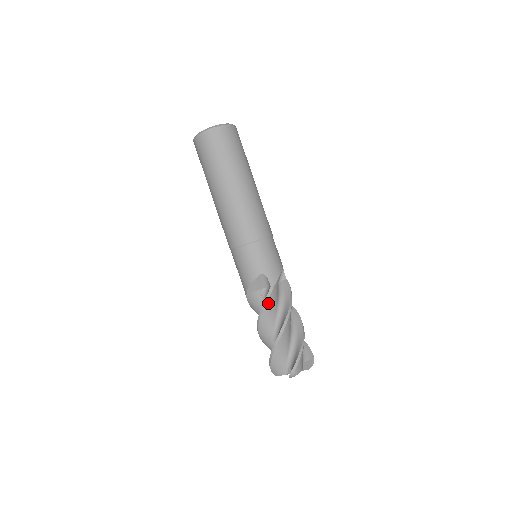
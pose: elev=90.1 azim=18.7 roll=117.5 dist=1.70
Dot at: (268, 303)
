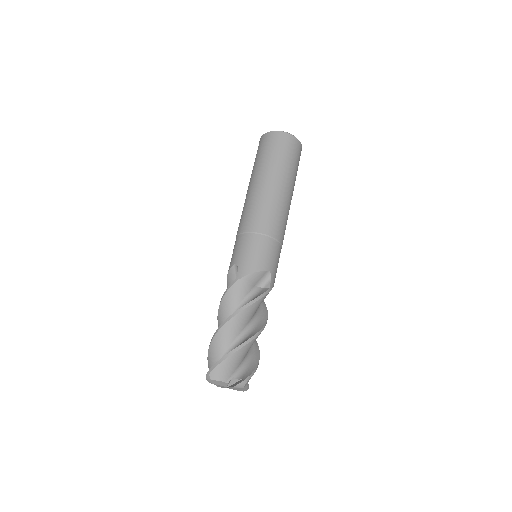
Dot at: (260, 300)
